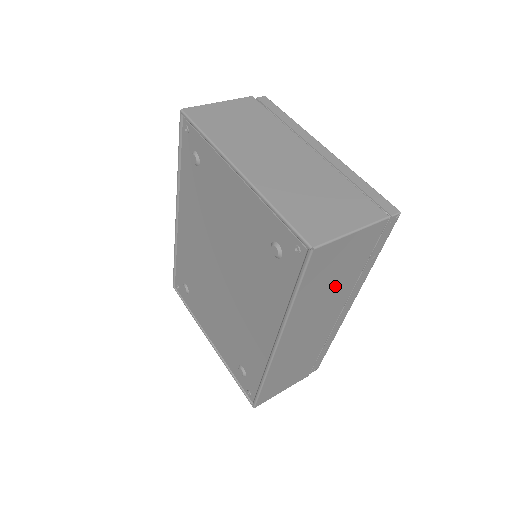
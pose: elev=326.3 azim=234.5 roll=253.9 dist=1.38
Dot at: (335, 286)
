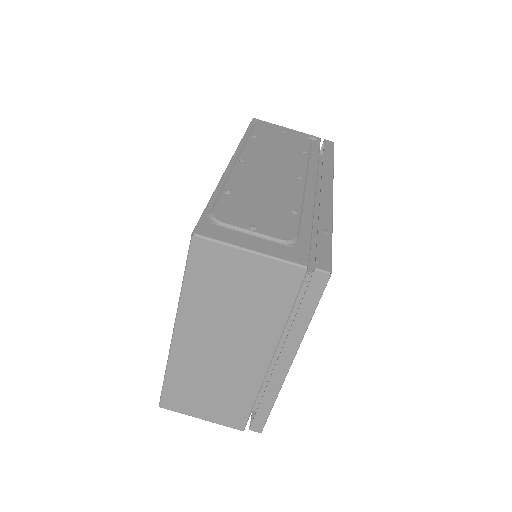
Dot at: occluded
